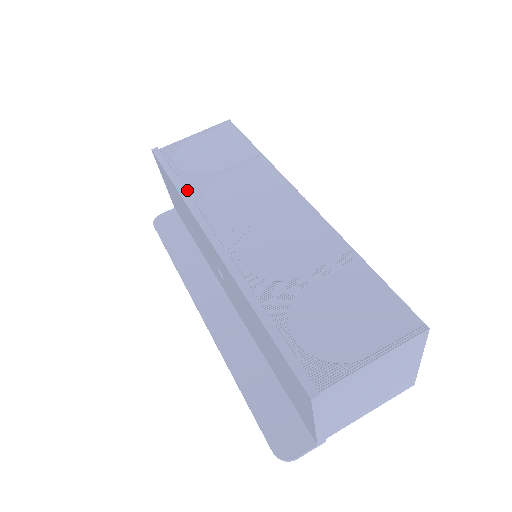
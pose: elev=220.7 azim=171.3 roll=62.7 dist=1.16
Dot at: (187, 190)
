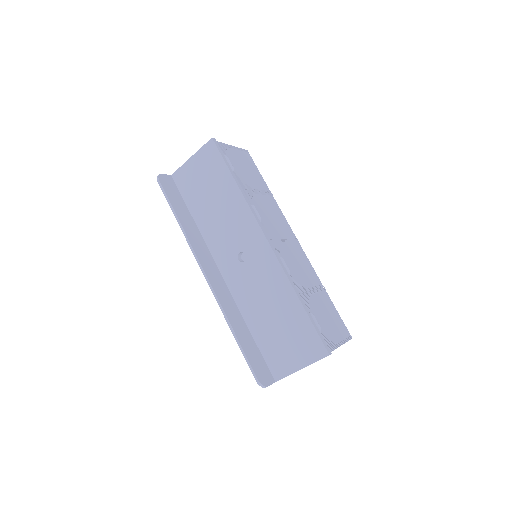
Dot at: (243, 191)
